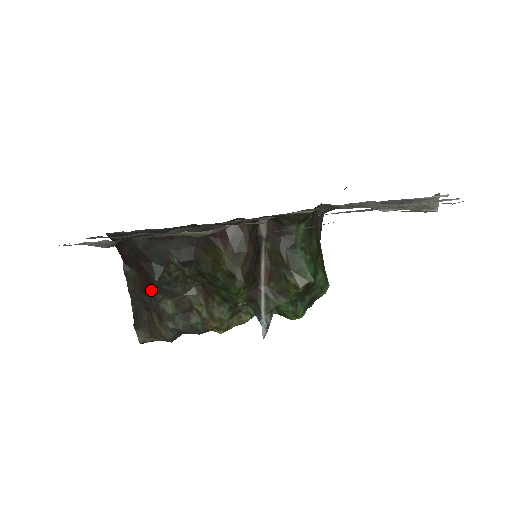
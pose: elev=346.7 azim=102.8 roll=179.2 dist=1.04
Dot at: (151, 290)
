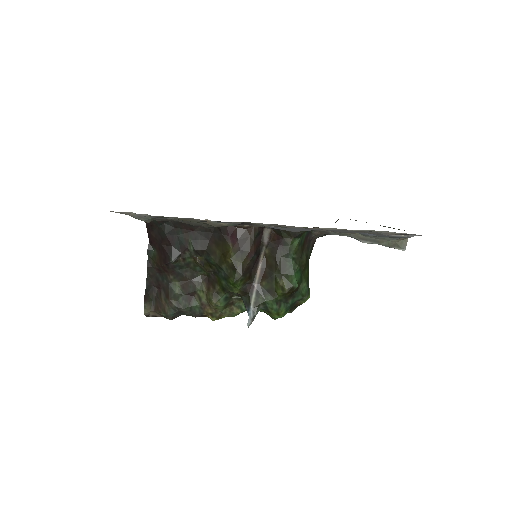
Dot at: (166, 270)
